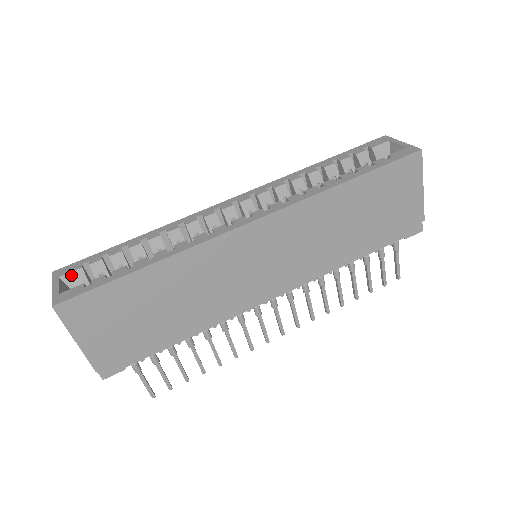
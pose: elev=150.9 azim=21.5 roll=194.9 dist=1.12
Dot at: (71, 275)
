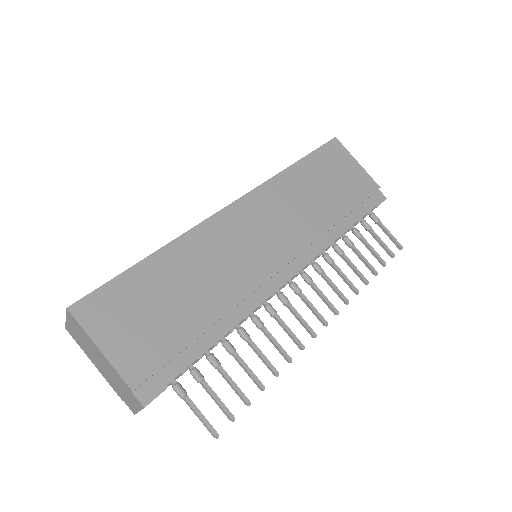
Dot at: occluded
